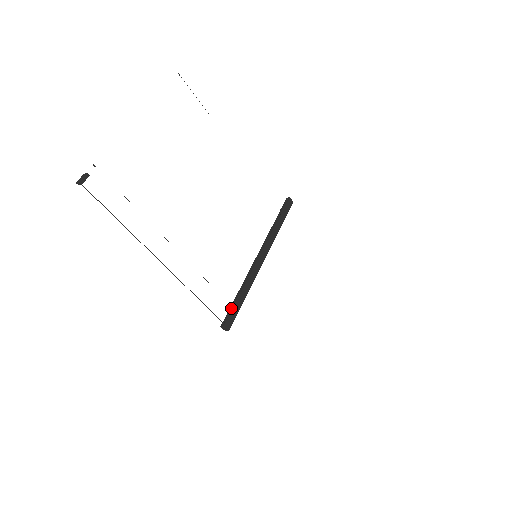
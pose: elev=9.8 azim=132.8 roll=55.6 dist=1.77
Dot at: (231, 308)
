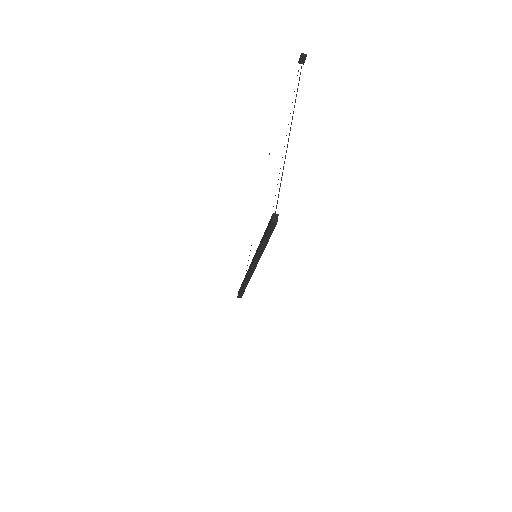
Dot at: occluded
